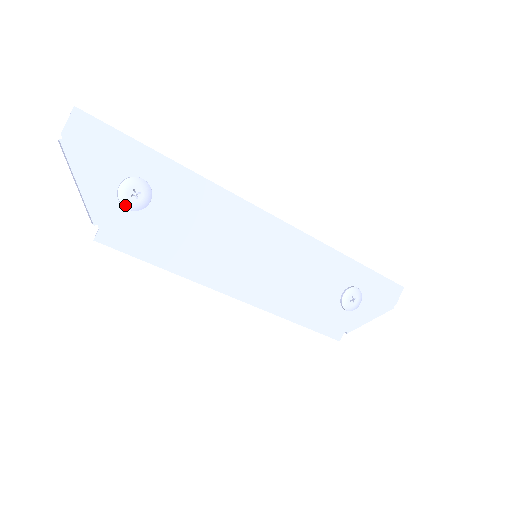
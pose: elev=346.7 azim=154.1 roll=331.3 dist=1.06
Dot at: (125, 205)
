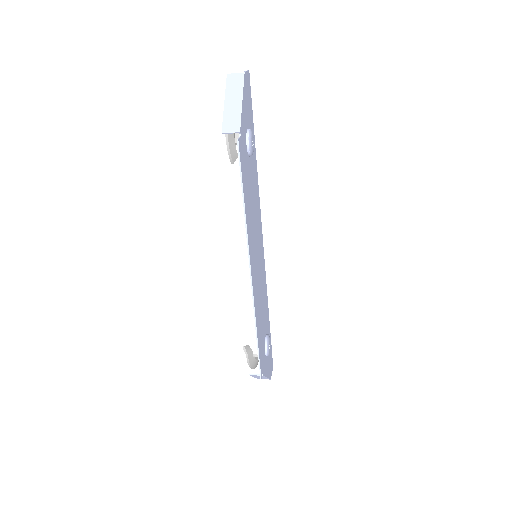
Dot at: (249, 141)
